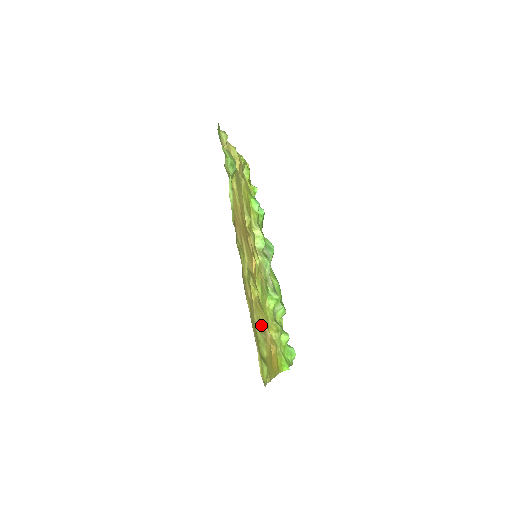
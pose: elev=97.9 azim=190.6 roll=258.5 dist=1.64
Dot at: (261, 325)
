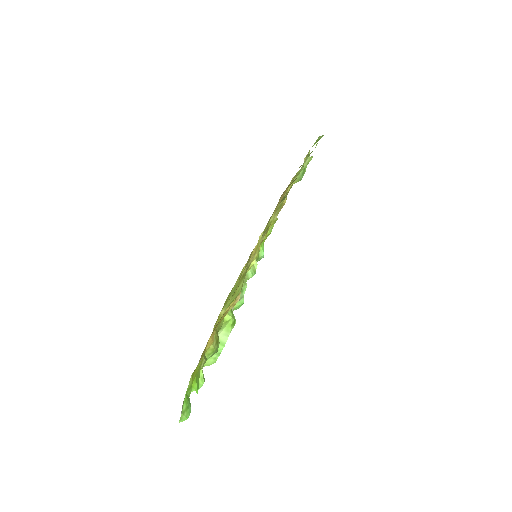
Dot at: occluded
